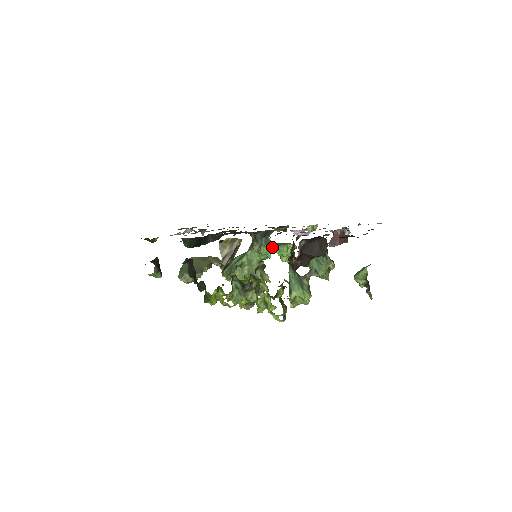
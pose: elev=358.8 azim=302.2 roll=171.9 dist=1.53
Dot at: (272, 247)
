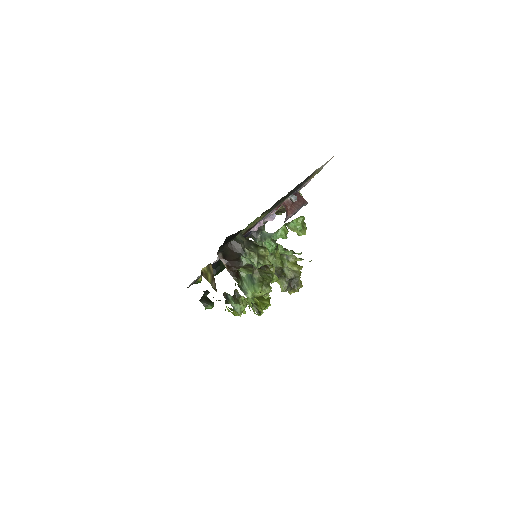
Dot at: (270, 238)
